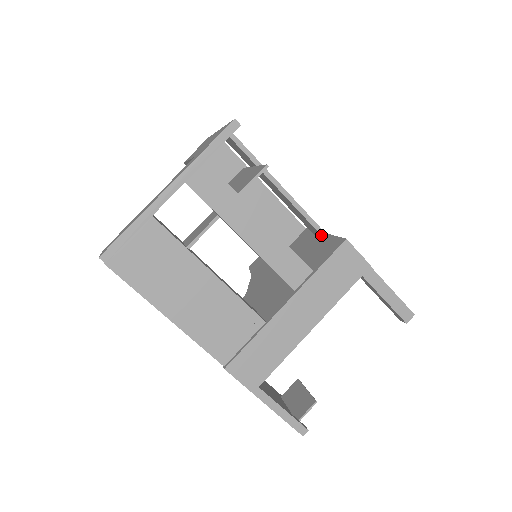
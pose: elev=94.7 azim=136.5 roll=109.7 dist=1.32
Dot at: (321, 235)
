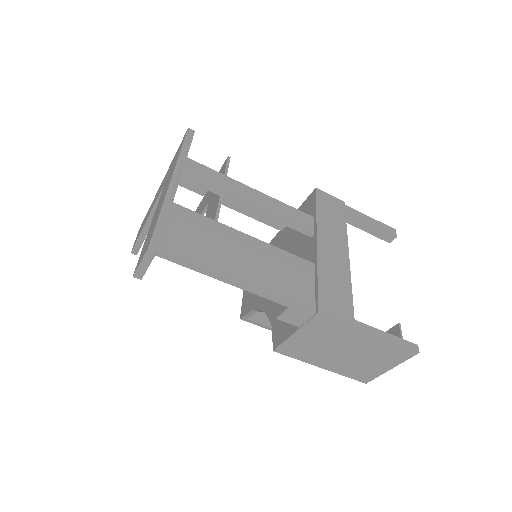
Dot at: occluded
